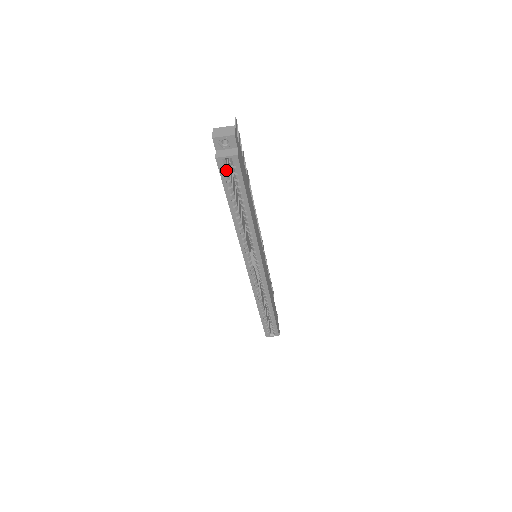
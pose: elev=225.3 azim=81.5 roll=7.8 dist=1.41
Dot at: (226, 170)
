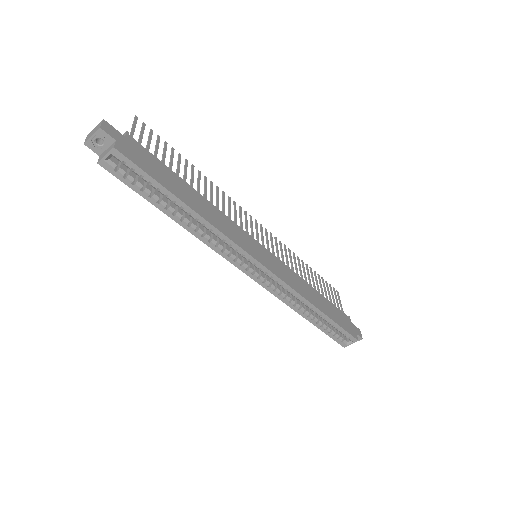
Dot at: (121, 171)
